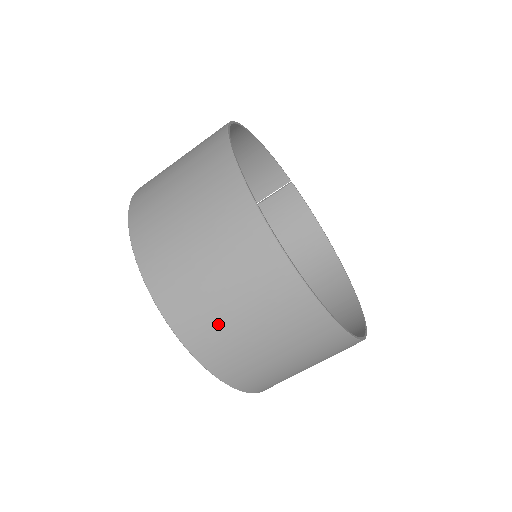
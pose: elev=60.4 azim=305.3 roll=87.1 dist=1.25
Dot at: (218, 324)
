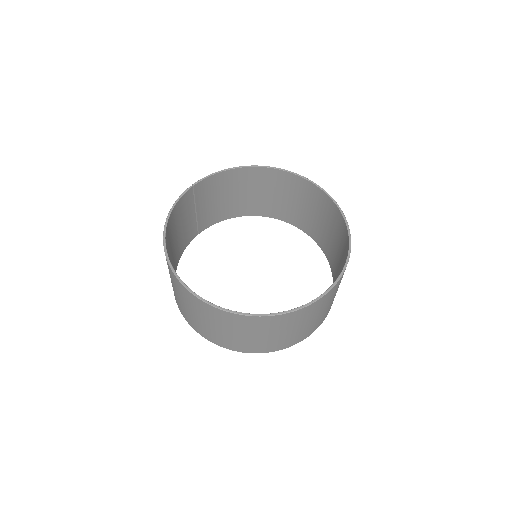
Dot at: (310, 327)
